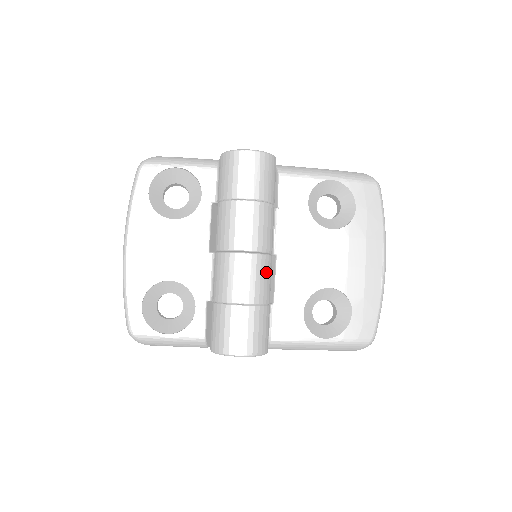
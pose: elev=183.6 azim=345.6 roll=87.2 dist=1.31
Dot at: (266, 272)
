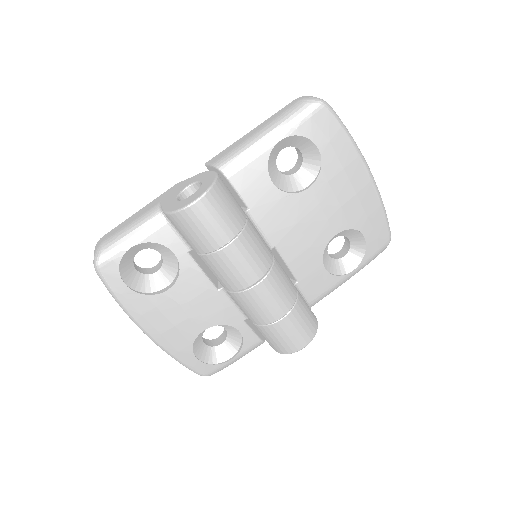
Dot at: (281, 279)
